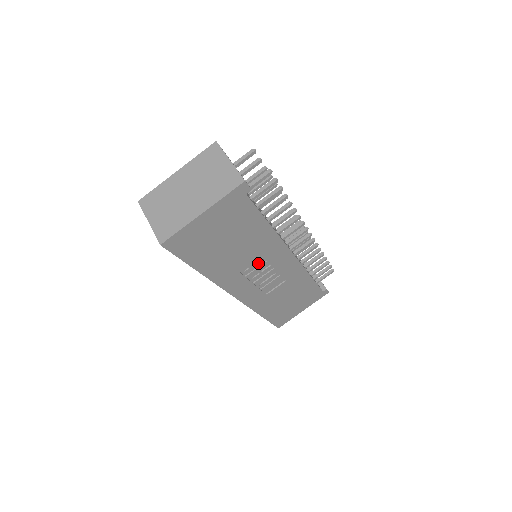
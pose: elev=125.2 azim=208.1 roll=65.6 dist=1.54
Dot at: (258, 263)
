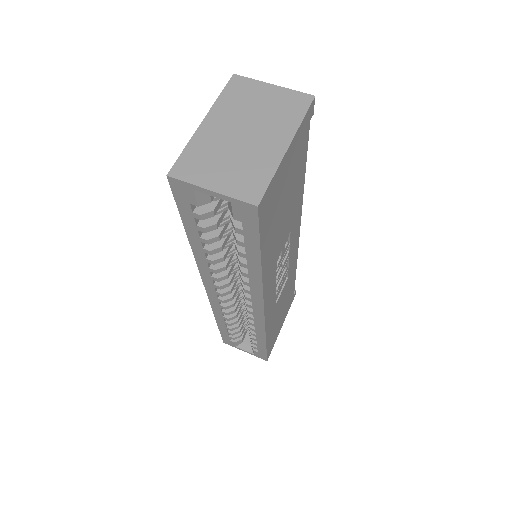
Dot at: (285, 248)
